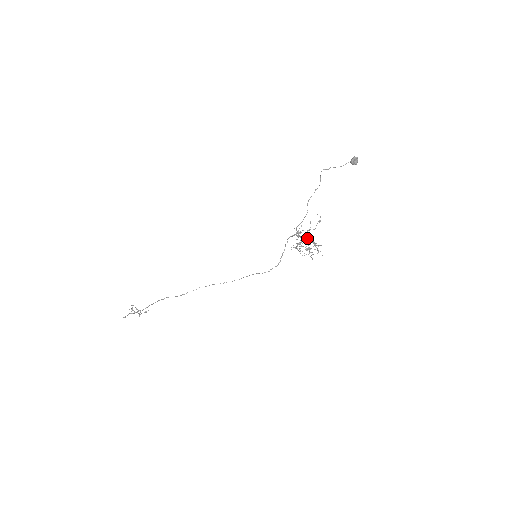
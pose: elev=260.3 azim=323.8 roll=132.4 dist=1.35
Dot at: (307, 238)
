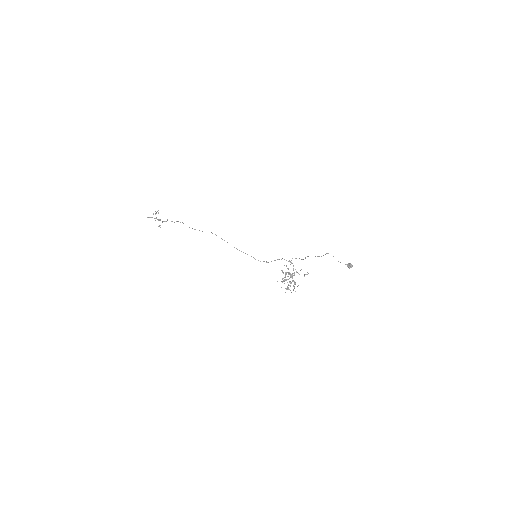
Dot at: (292, 277)
